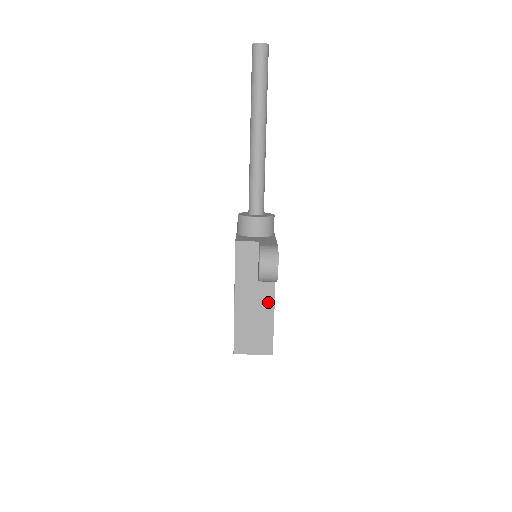
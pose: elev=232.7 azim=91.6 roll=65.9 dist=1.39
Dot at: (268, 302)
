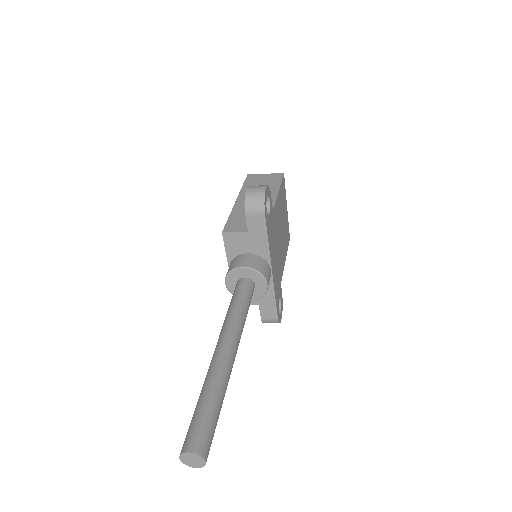
Dot at: occluded
